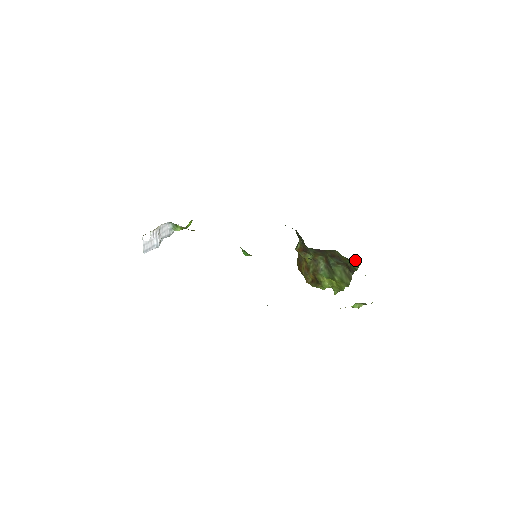
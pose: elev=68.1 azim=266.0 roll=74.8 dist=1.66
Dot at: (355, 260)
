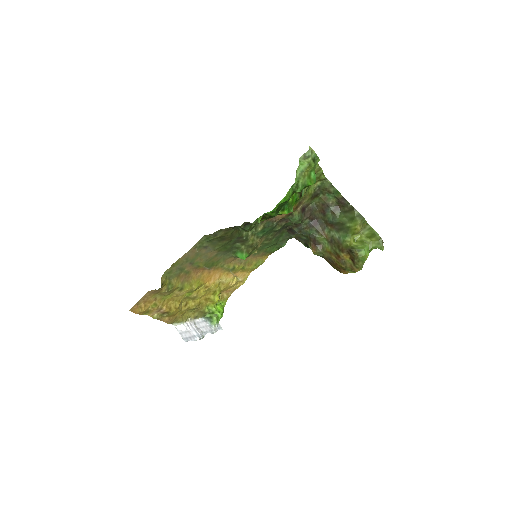
Dot at: (321, 182)
